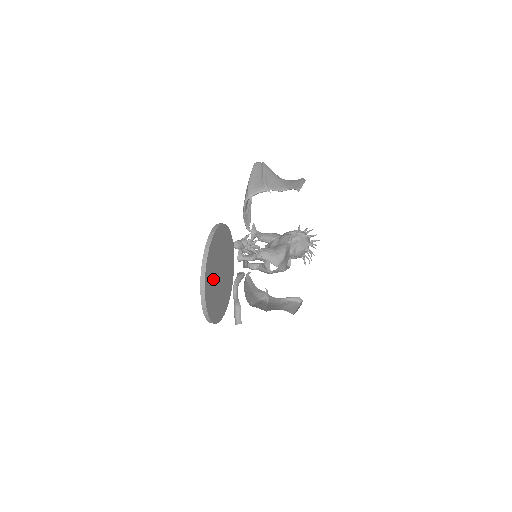
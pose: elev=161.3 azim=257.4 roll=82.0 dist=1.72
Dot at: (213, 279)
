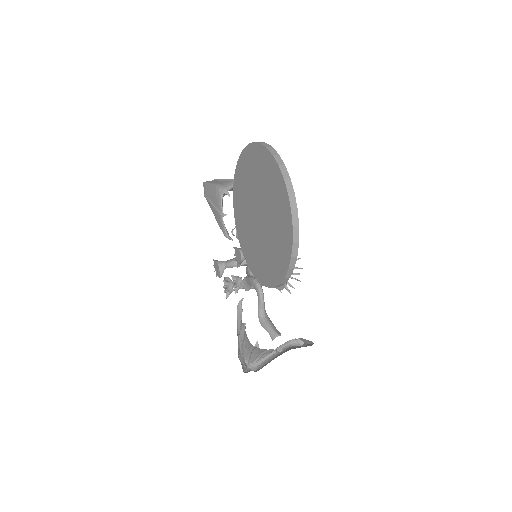
Dot at: occluded
